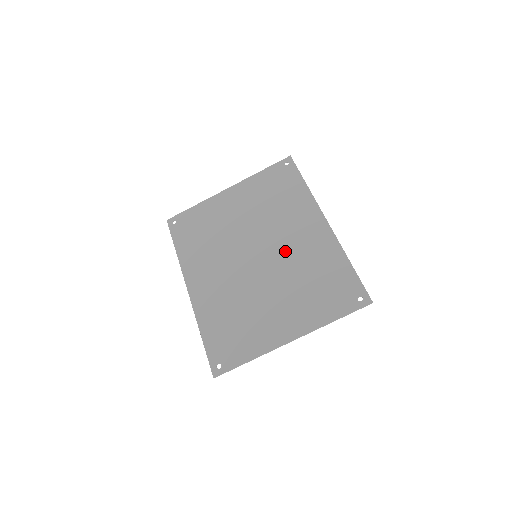
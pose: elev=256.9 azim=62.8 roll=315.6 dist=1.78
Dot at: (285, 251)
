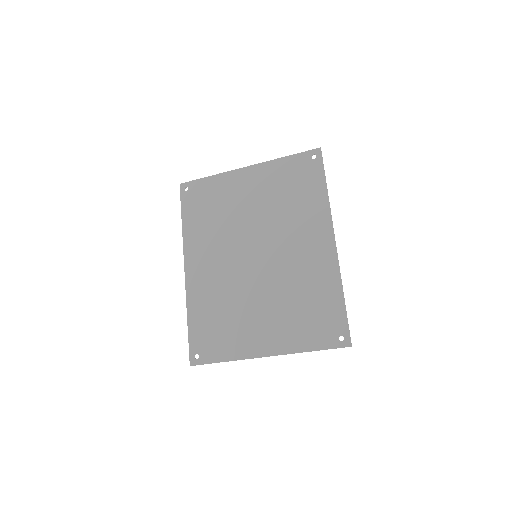
Dot at: (285, 261)
